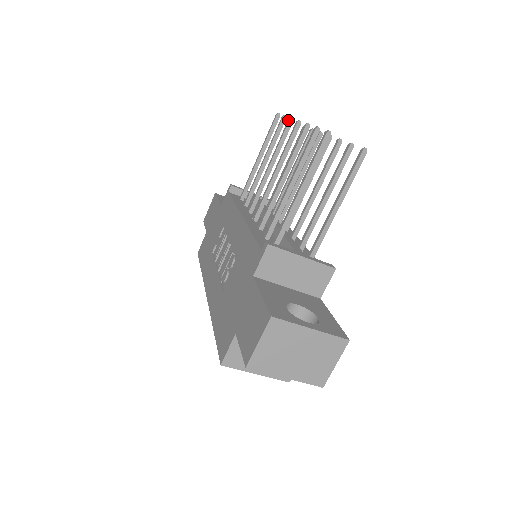
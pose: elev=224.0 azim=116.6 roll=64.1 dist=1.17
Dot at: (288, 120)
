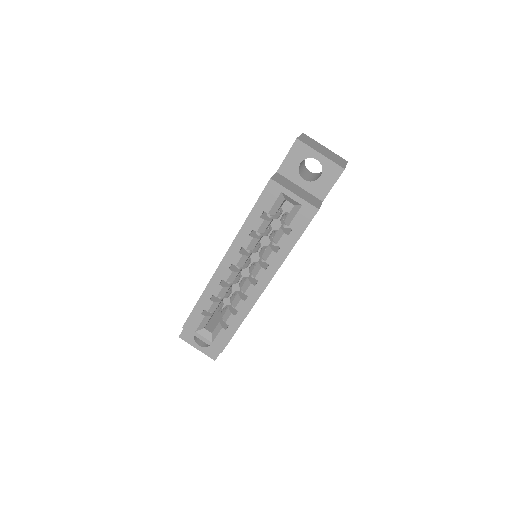
Dot at: occluded
